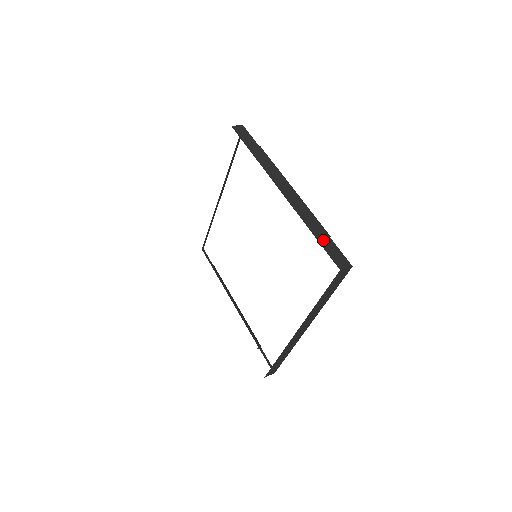
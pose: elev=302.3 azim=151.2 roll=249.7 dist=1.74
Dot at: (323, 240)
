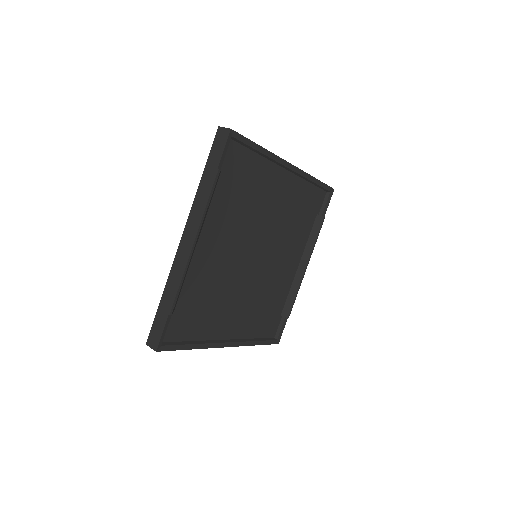
Dot at: (161, 312)
